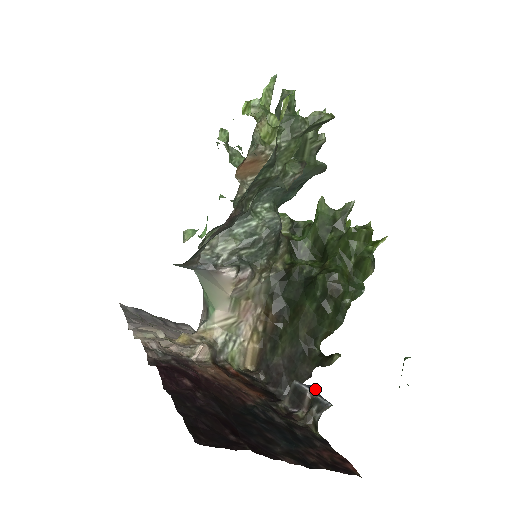
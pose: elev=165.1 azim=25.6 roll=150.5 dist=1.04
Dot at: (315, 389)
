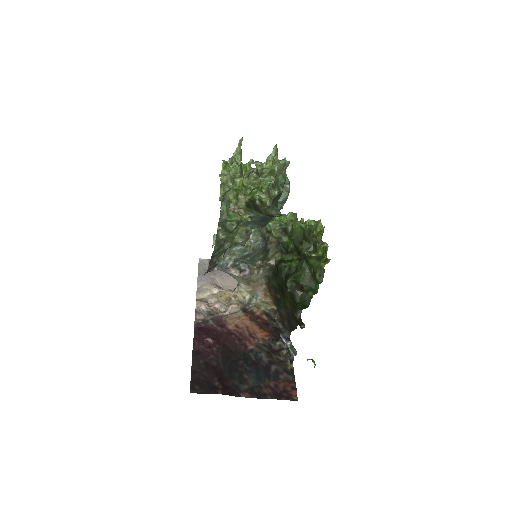
Dot at: (288, 344)
